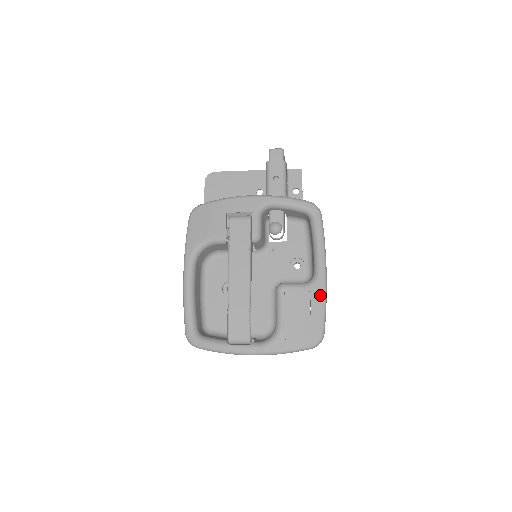
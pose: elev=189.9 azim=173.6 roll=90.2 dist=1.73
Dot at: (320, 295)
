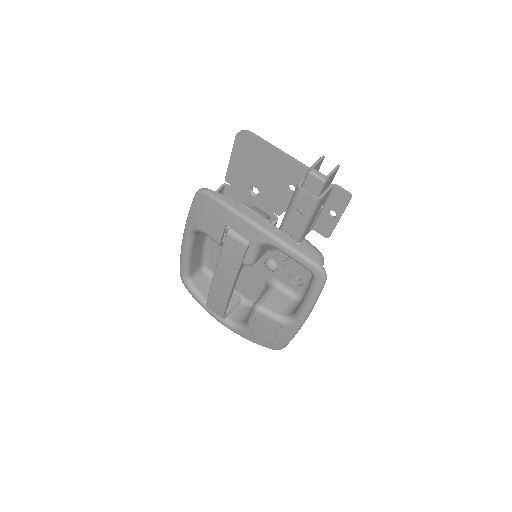
Dot at: (290, 332)
